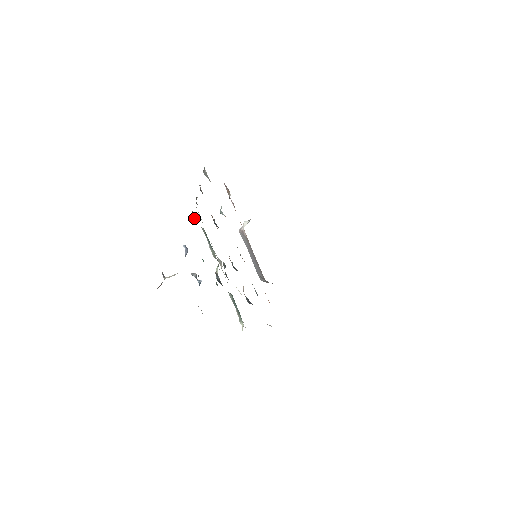
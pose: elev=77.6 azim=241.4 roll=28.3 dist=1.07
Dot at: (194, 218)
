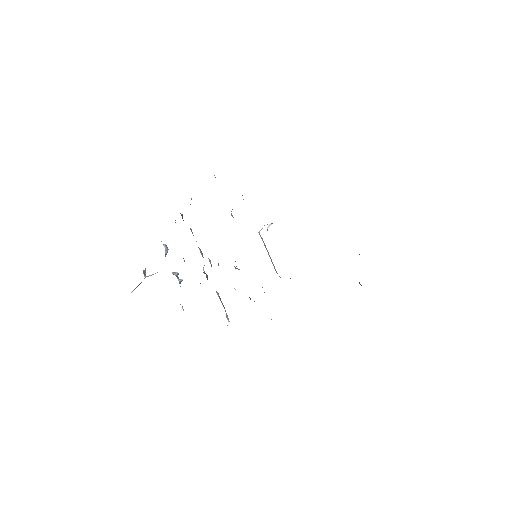
Dot at: occluded
